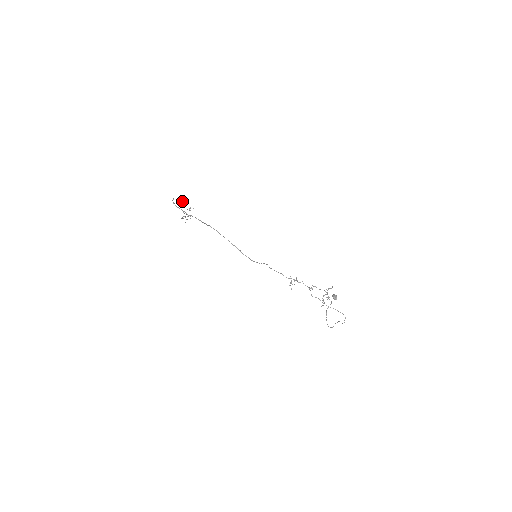
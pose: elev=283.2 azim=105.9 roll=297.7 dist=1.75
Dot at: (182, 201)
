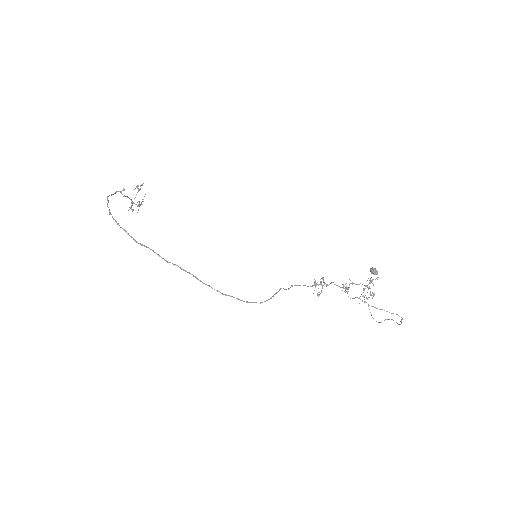
Dot at: (122, 190)
